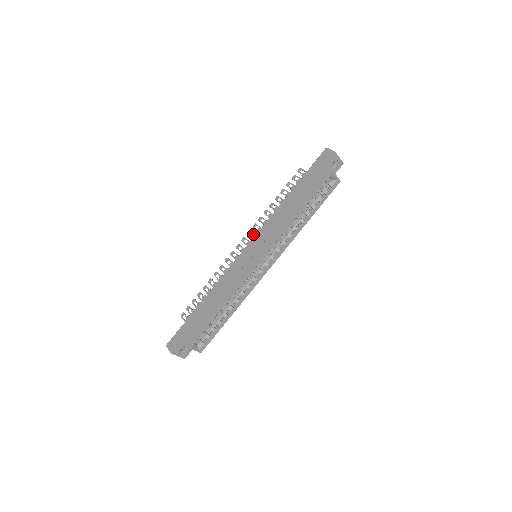
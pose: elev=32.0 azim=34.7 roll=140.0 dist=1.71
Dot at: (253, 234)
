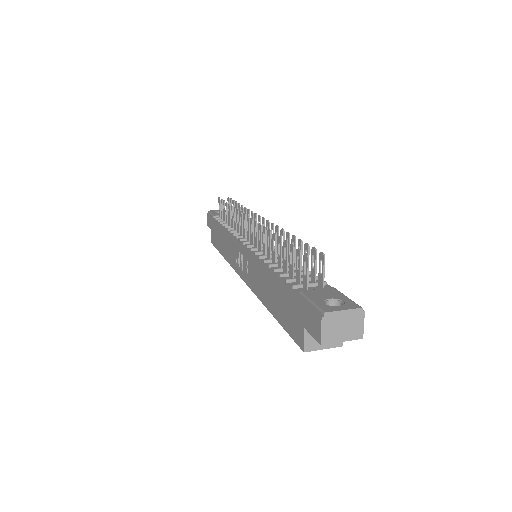
Dot at: (255, 235)
